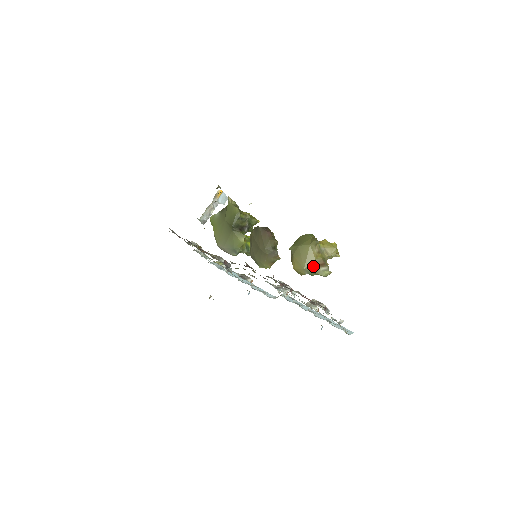
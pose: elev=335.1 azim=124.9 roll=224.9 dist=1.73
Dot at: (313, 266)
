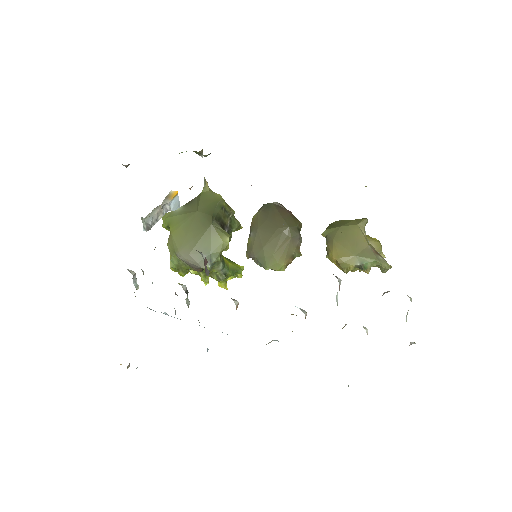
Dot at: (368, 252)
